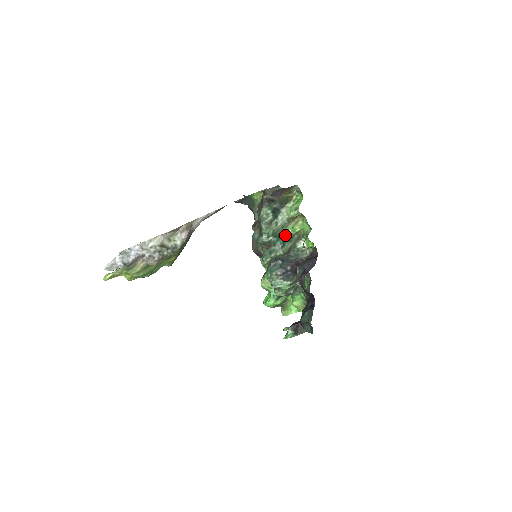
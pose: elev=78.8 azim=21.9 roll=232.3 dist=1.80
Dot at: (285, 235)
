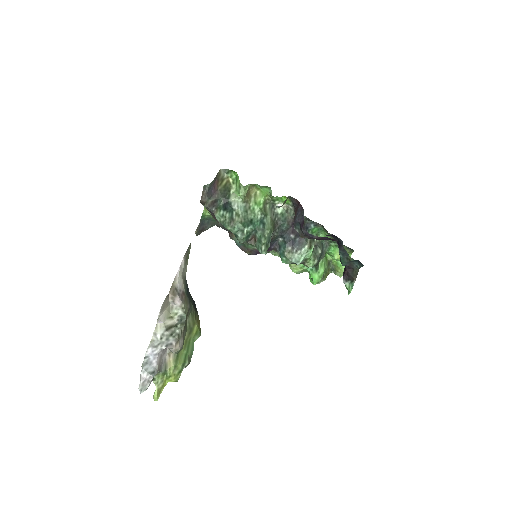
Dot at: (256, 215)
